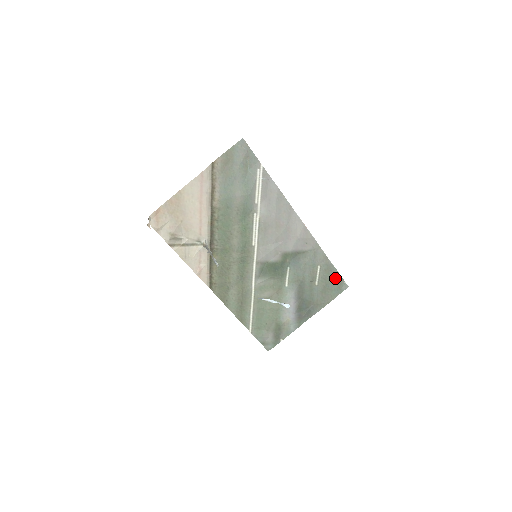
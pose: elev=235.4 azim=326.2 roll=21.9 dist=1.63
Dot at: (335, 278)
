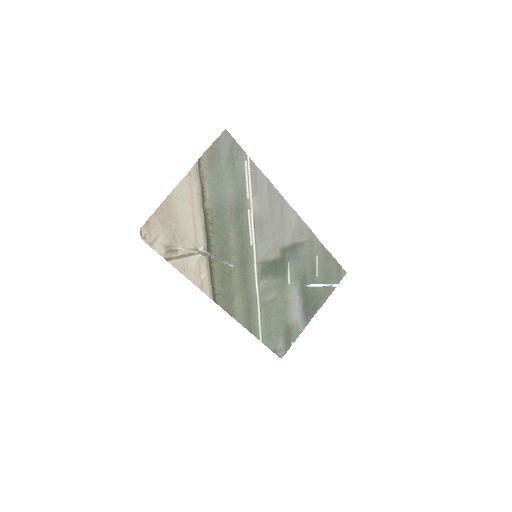
Dot at: (333, 266)
